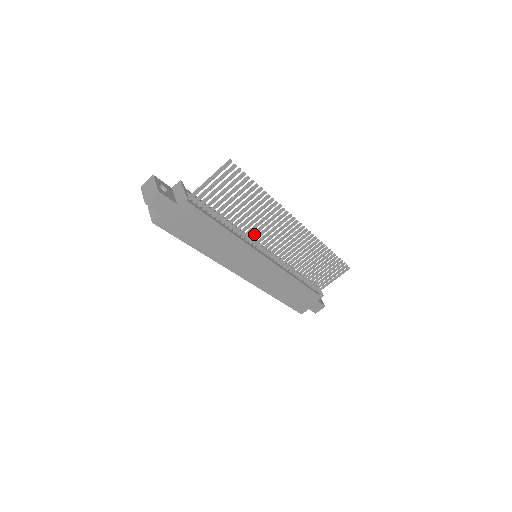
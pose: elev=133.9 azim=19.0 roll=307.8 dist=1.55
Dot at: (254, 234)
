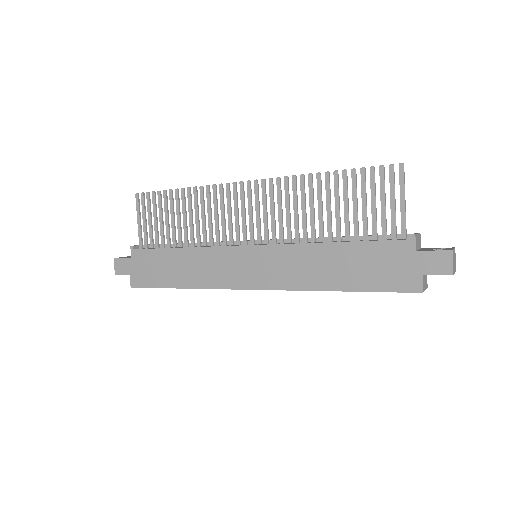
Dot at: (217, 233)
